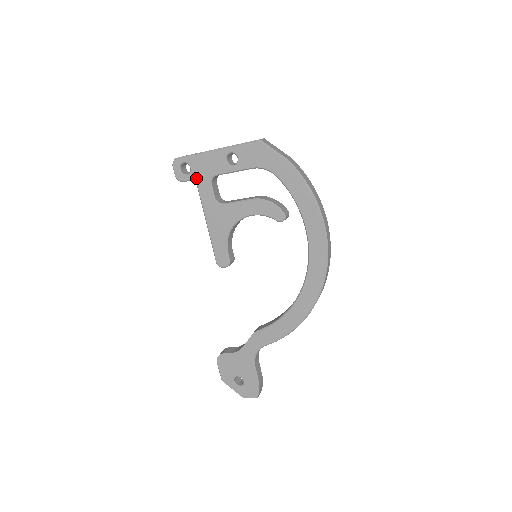
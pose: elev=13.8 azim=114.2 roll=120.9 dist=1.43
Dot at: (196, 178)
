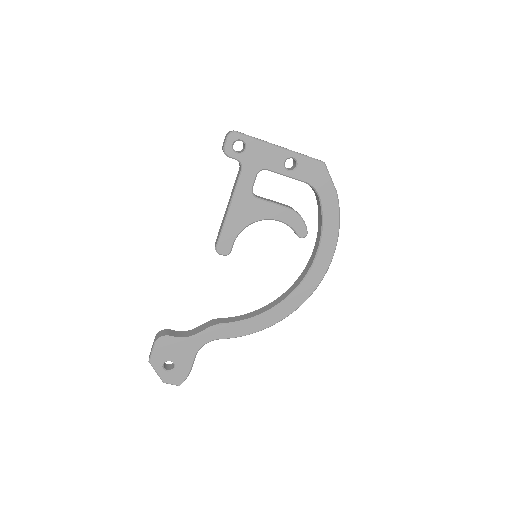
Dot at: (246, 161)
